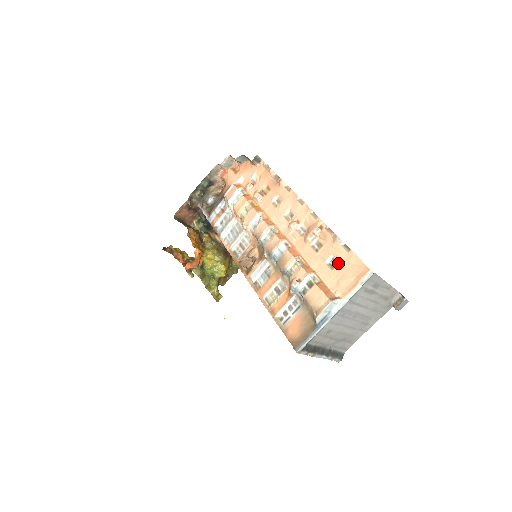
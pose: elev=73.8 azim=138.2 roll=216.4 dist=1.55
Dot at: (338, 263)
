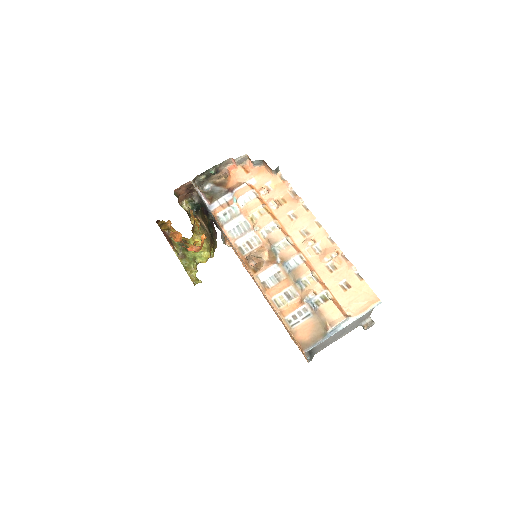
Dot at: (351, 287)
